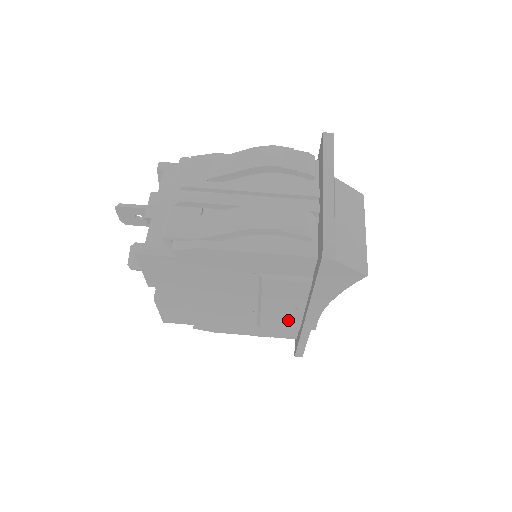
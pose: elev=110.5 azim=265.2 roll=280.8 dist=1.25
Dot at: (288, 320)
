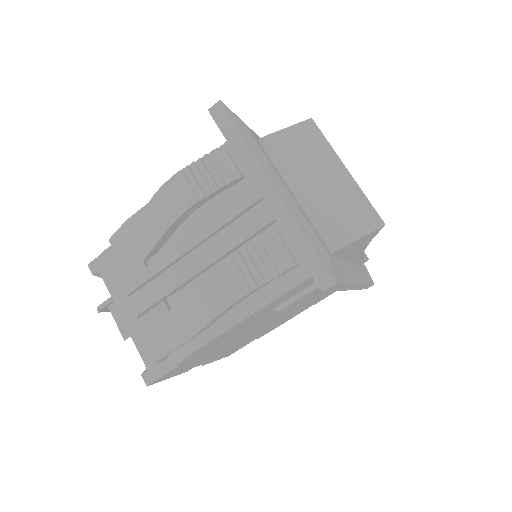
Dot at: occluded
